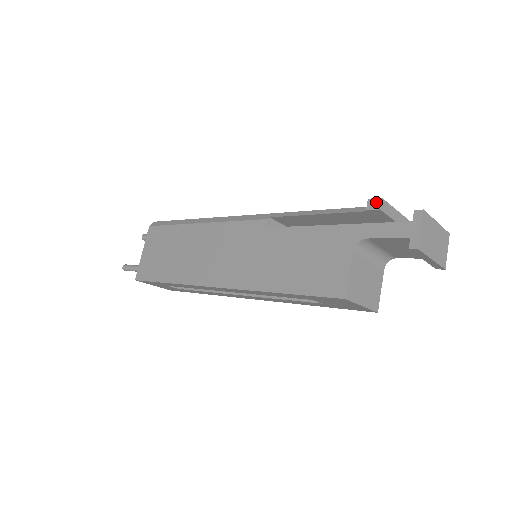
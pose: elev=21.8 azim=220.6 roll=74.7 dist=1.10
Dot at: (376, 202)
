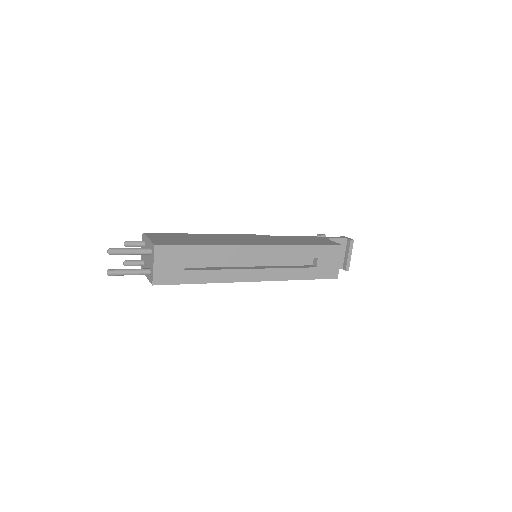
Dot at: (322, 234)
